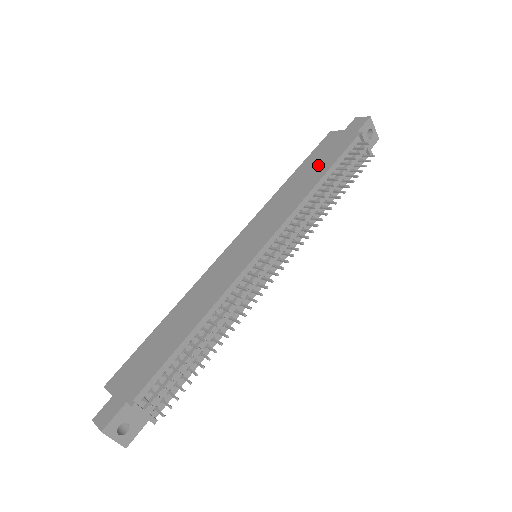
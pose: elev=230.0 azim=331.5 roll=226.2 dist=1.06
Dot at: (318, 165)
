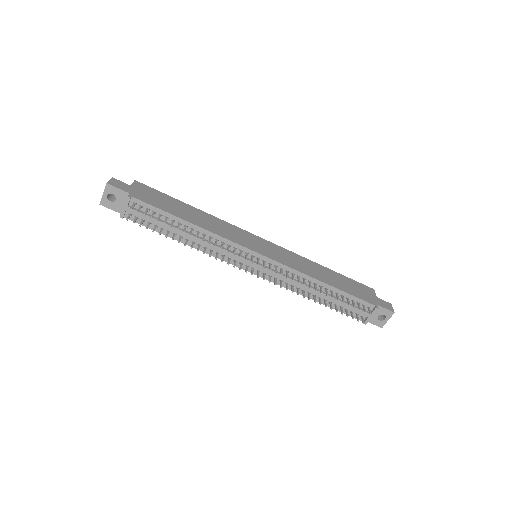
Dot at: (341, 283)
